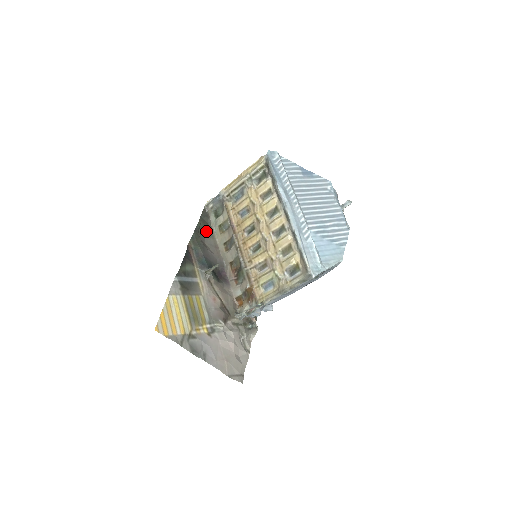
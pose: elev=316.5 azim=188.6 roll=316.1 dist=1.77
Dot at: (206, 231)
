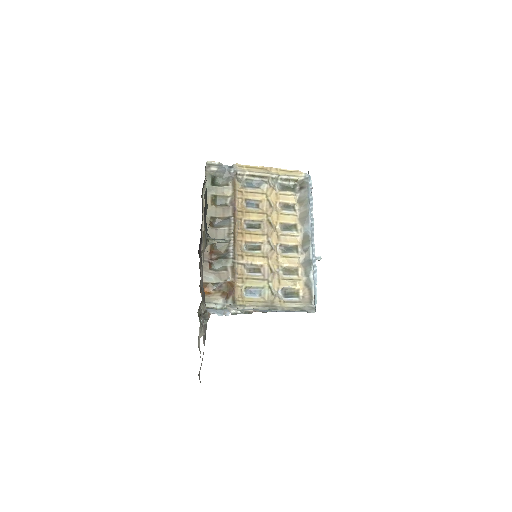
Dot at: occluded
